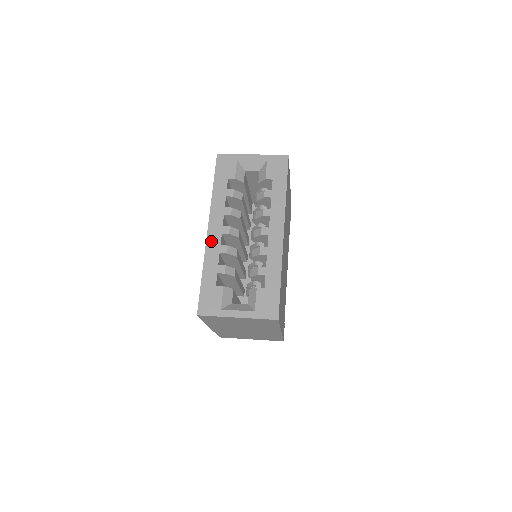
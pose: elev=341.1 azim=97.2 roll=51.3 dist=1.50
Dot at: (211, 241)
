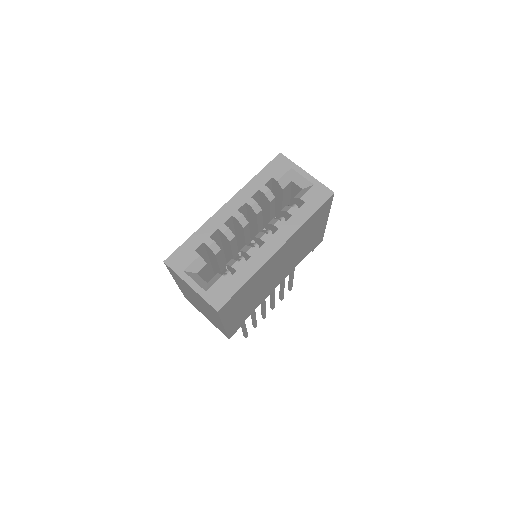
Dot at: (220, 215)
